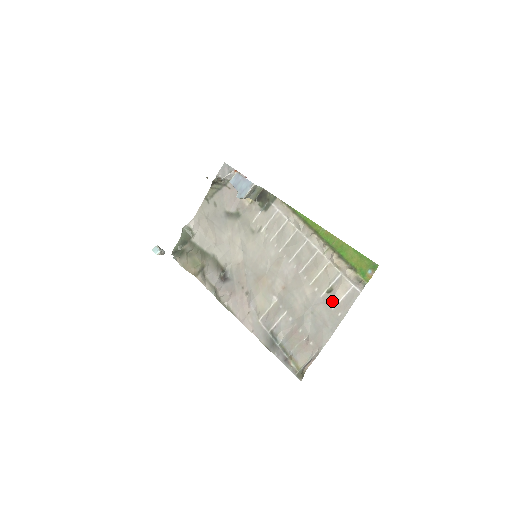
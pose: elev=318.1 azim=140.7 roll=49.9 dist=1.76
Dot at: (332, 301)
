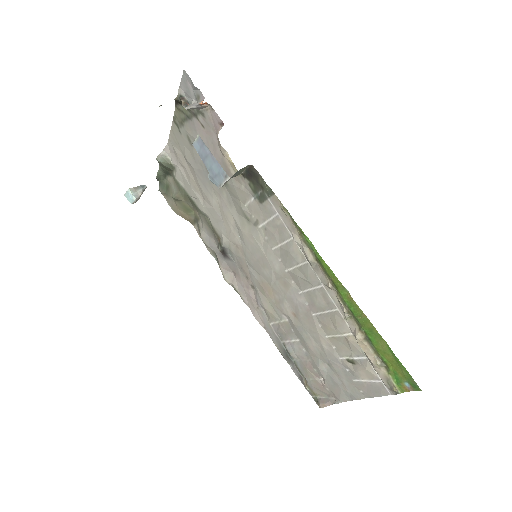
Dot at: (353, 374)
